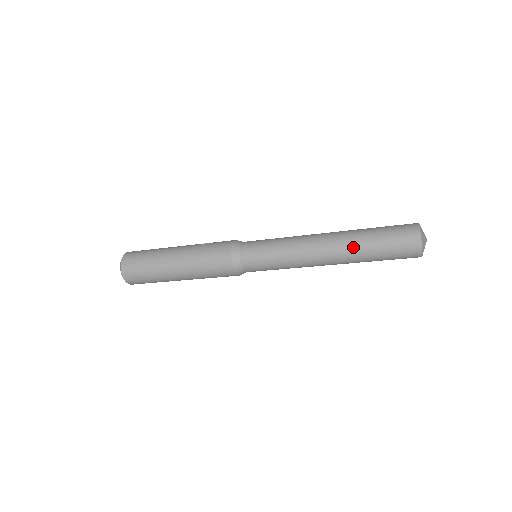
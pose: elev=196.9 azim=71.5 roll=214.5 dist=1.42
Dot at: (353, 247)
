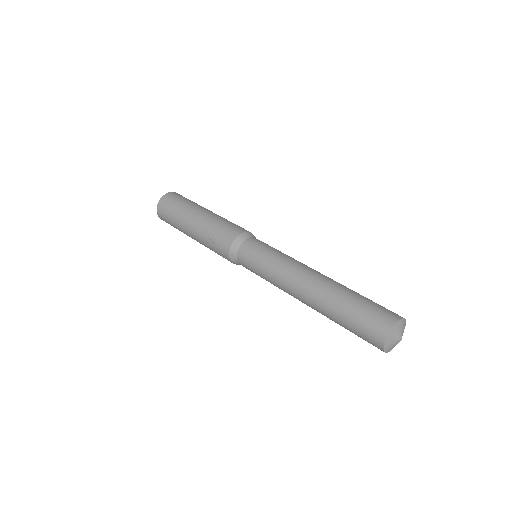
Dot at: occluded
